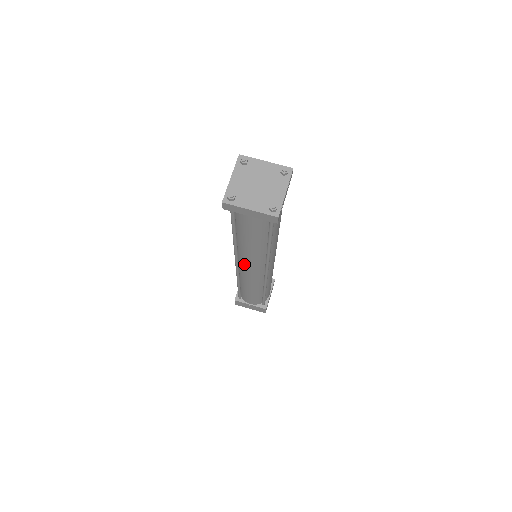
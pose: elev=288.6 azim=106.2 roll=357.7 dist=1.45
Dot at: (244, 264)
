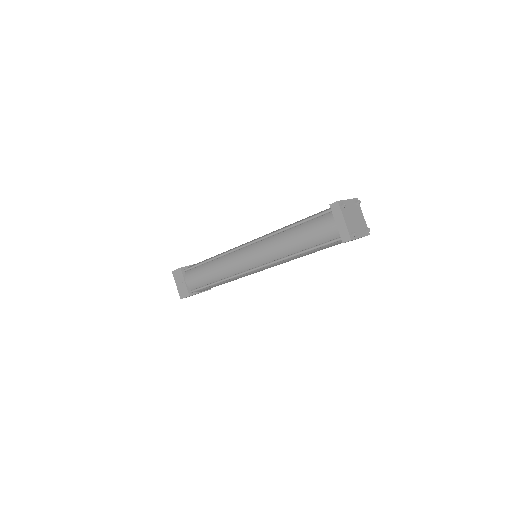
Dot at: (256, 249)
